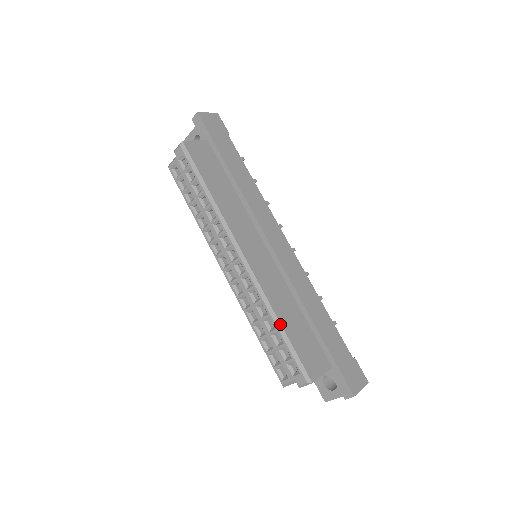
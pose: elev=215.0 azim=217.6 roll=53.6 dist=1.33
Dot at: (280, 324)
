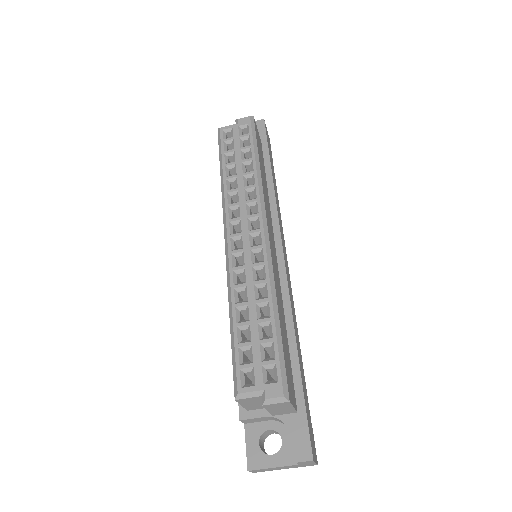
Dot at: (278, 315)
